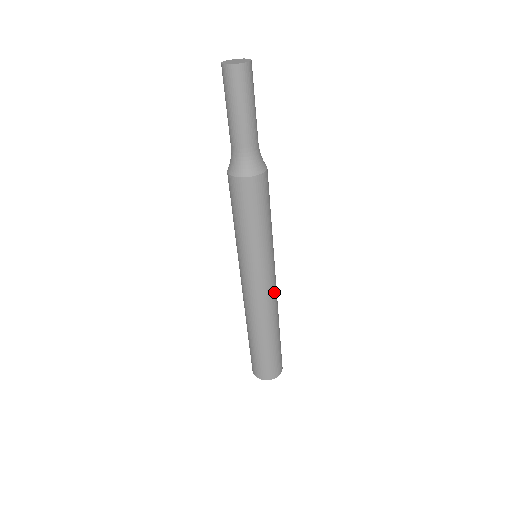
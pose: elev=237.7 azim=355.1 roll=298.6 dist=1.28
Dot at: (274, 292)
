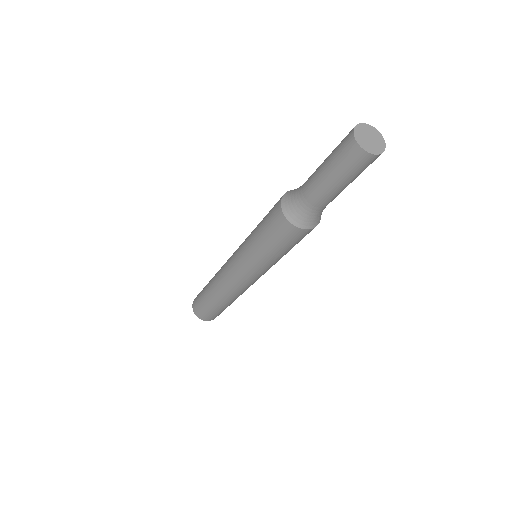
Dot at: occluded
